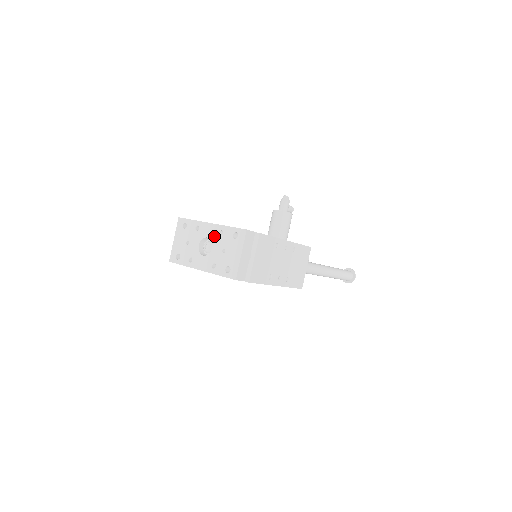
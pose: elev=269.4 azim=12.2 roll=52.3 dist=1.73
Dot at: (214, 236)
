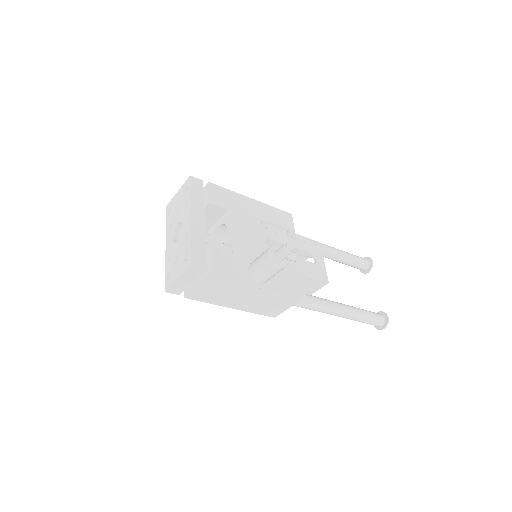
Dot at: (184, 233)
